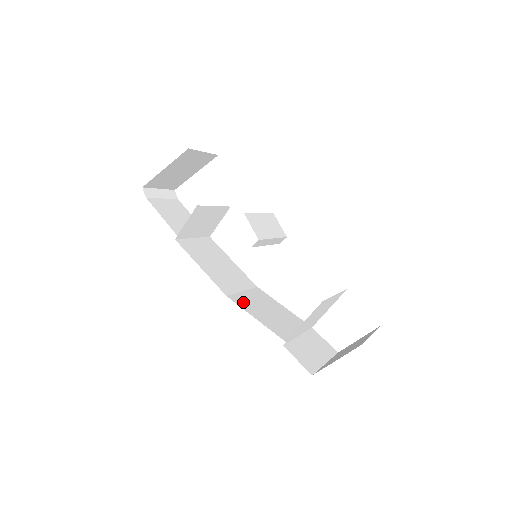
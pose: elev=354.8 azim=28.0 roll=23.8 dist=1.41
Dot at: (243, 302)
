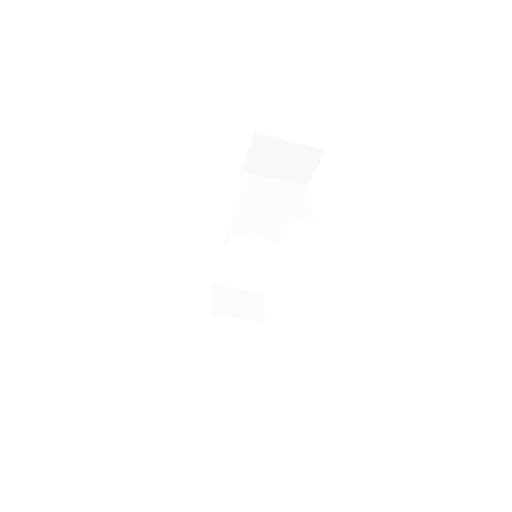
Dot at: occluded
